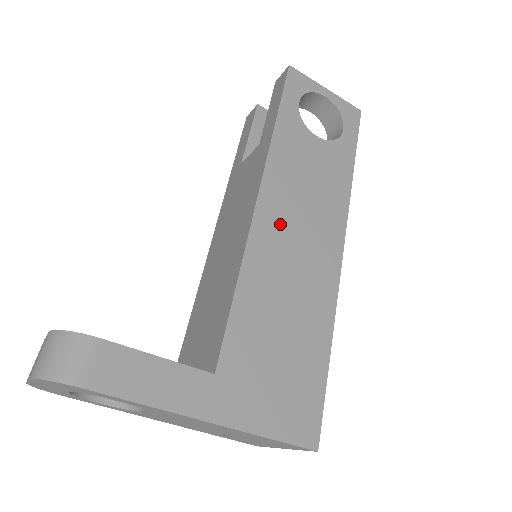
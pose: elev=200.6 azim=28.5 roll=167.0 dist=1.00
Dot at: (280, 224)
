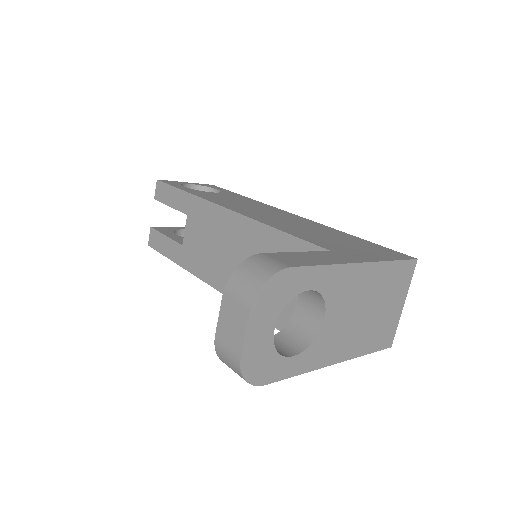
Dot at: (254, 213)
